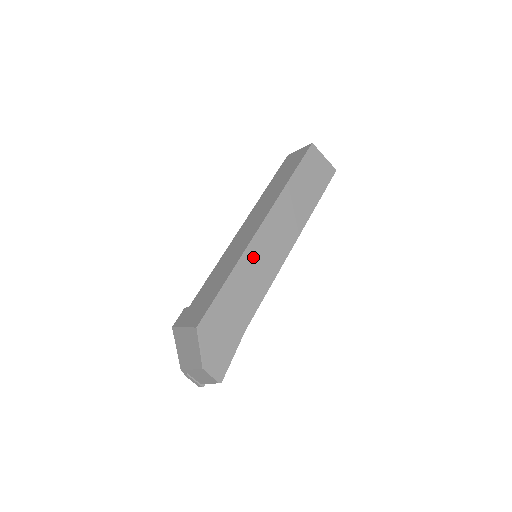
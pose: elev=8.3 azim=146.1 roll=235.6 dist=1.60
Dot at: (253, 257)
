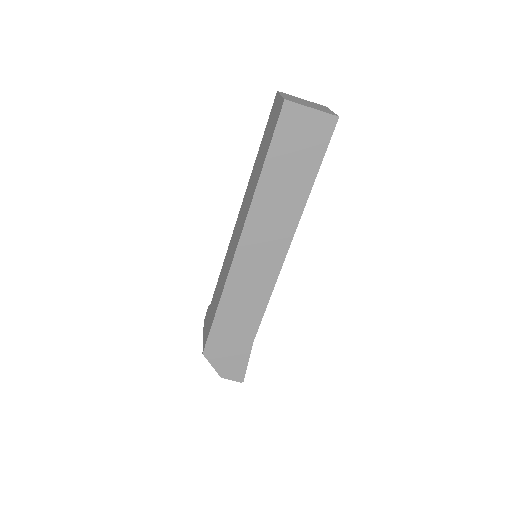
Dot at: (239, 280)
